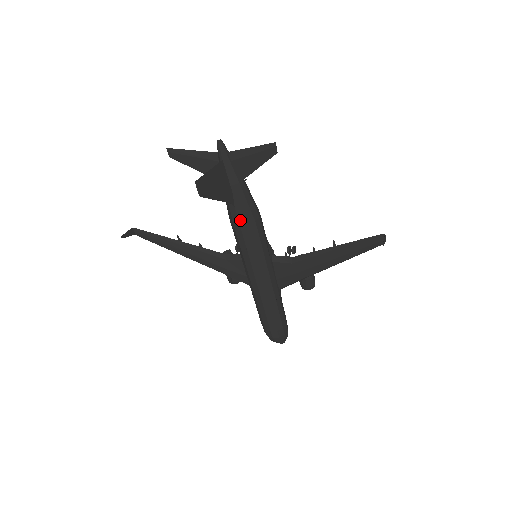
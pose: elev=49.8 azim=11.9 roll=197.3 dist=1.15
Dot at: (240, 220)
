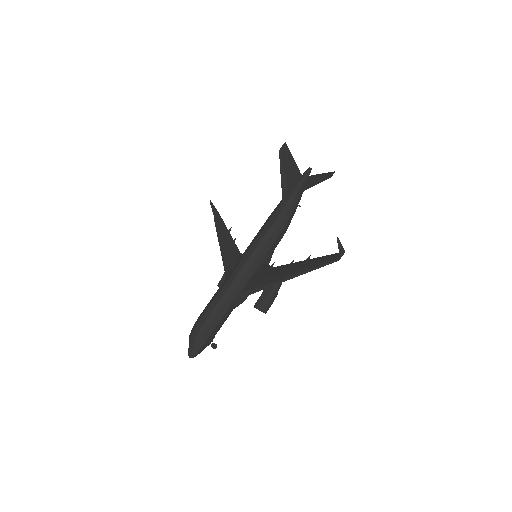
Dot at: (275, 213)
